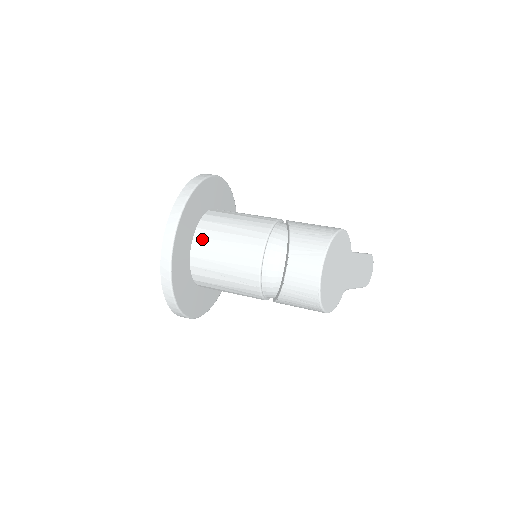
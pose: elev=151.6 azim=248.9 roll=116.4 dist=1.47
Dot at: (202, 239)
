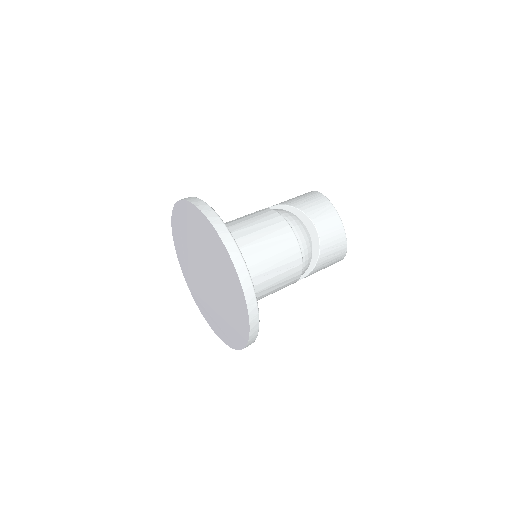
Dot at: occluded
